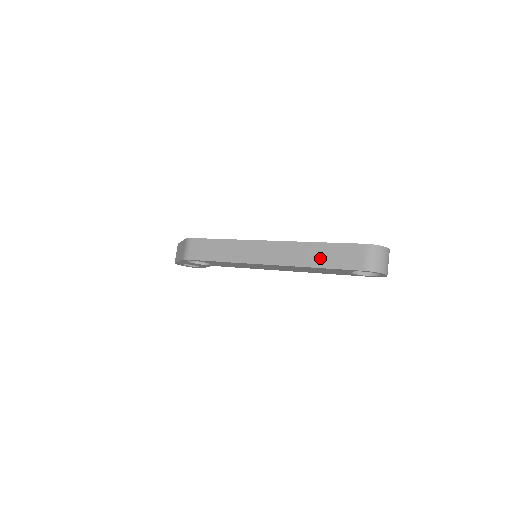
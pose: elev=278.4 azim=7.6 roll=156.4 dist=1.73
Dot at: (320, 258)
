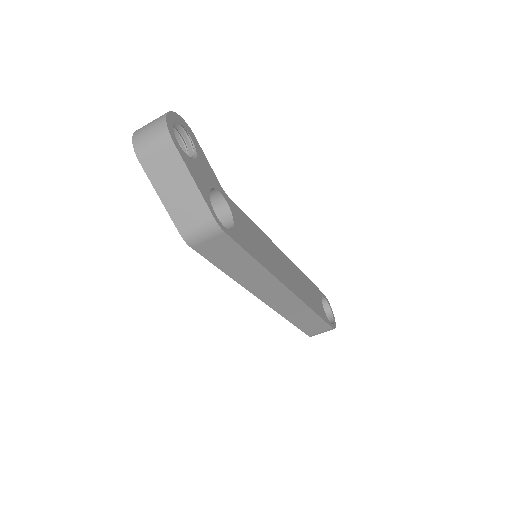
Dot at: (301, 320)
